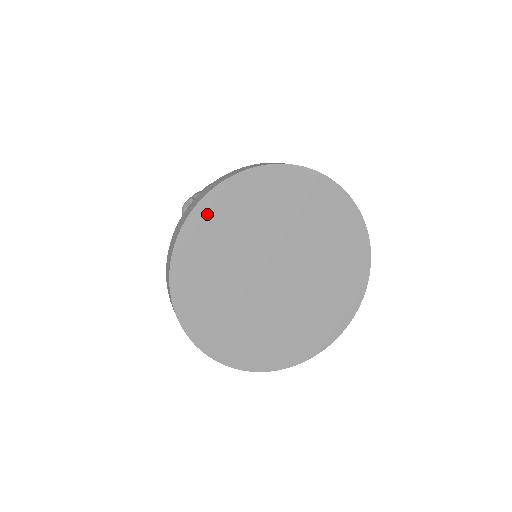
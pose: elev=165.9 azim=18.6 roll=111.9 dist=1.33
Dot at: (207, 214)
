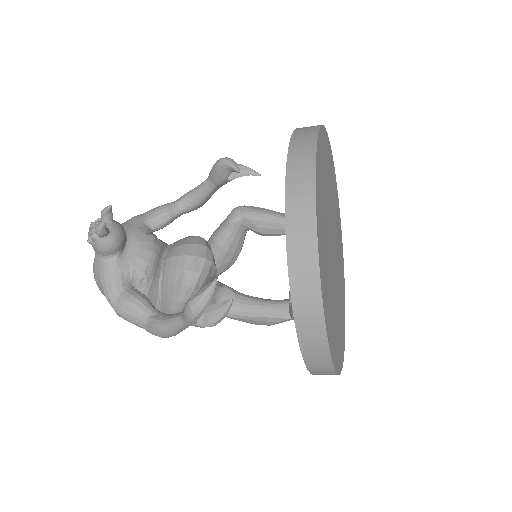
Dot at: (328, 148)
